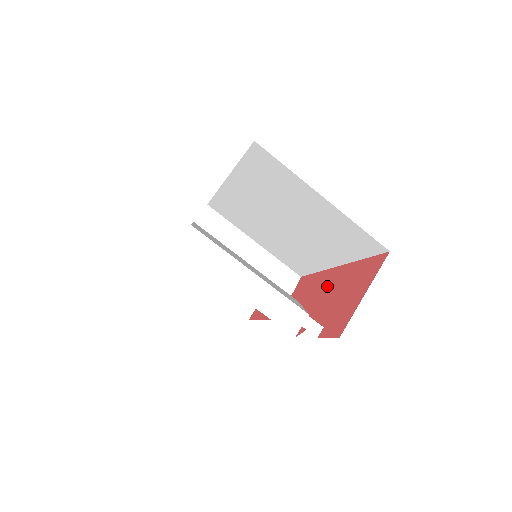
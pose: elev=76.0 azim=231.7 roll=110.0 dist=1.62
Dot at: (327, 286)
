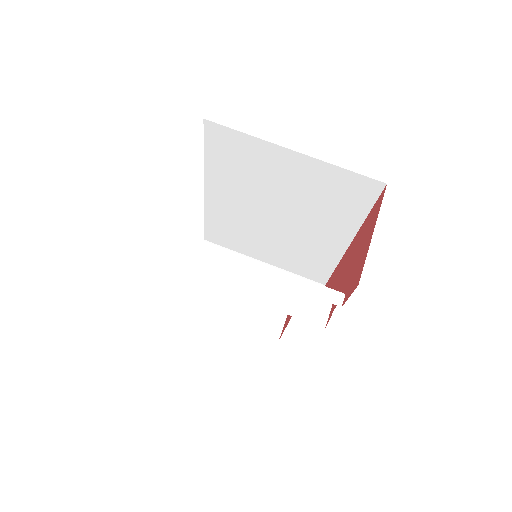
Dot at: (344, 265)
